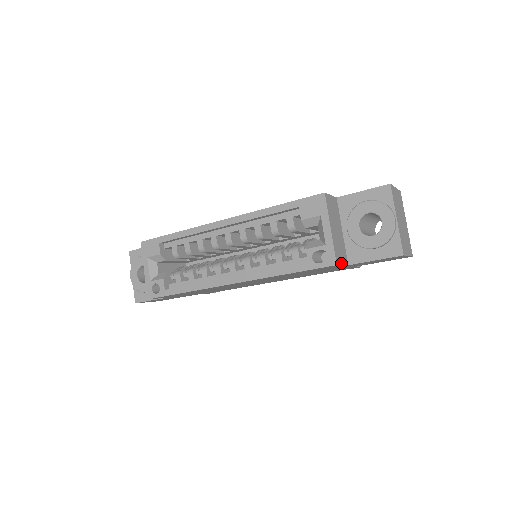
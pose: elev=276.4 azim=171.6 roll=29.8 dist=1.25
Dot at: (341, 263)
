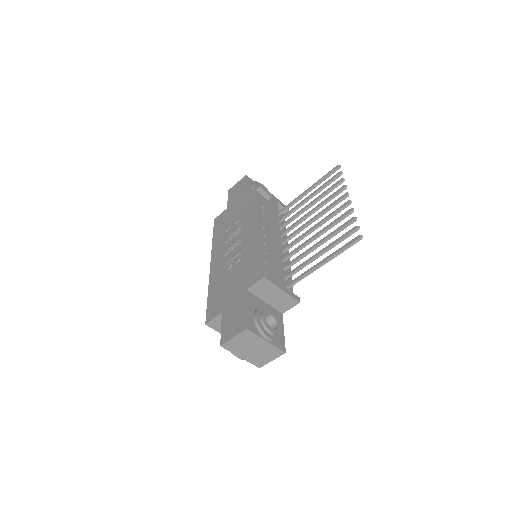
Dot at: occluded
